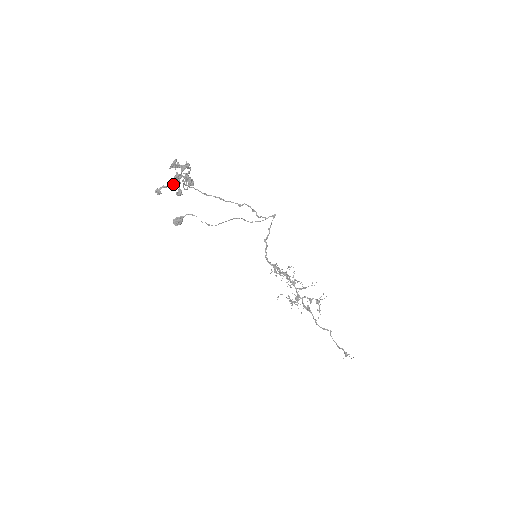
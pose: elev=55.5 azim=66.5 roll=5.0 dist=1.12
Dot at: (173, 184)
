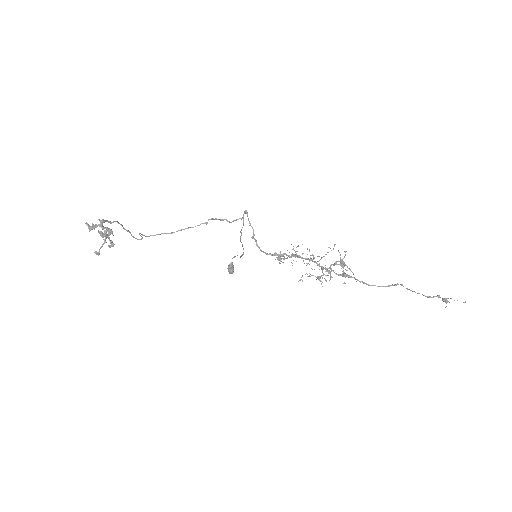
Dot at: (104, 241)
